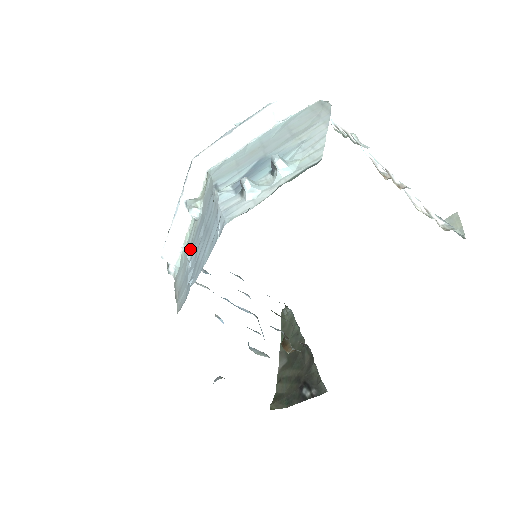
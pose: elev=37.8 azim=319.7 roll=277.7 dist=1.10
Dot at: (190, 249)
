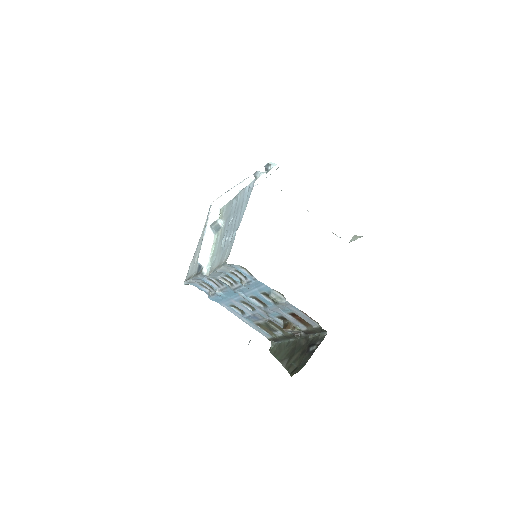
Dot at: (221, 240)
